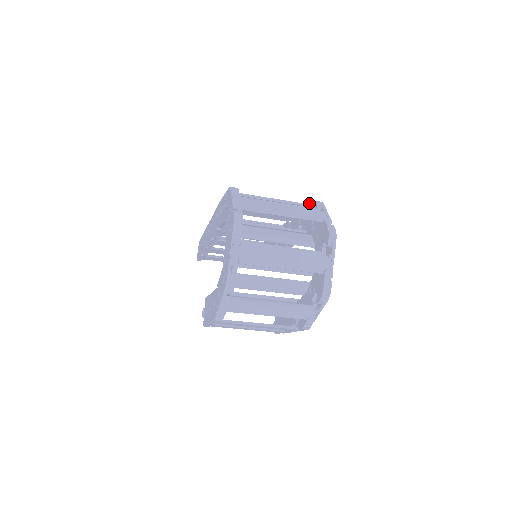
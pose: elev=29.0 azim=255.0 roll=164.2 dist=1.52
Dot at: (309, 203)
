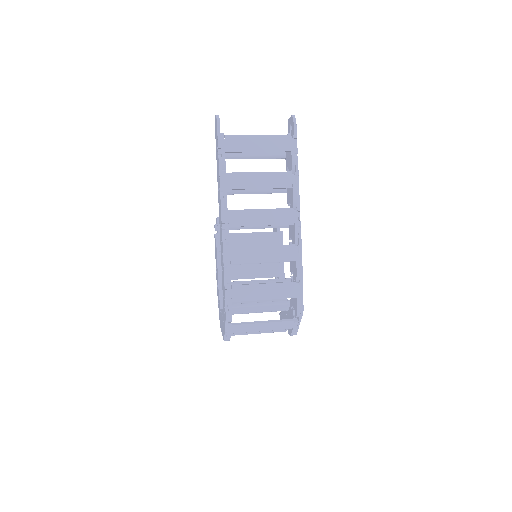
Dot at: (297, 300)
